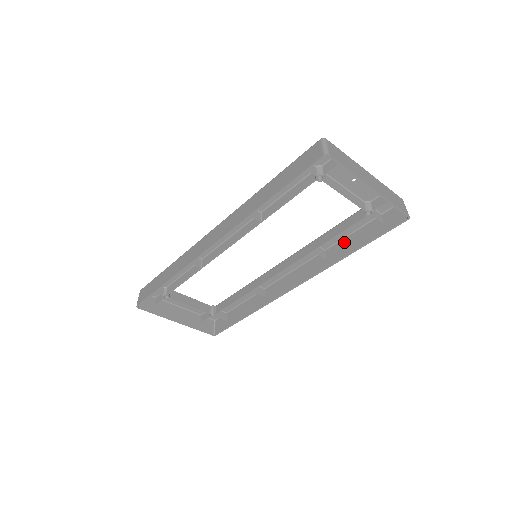
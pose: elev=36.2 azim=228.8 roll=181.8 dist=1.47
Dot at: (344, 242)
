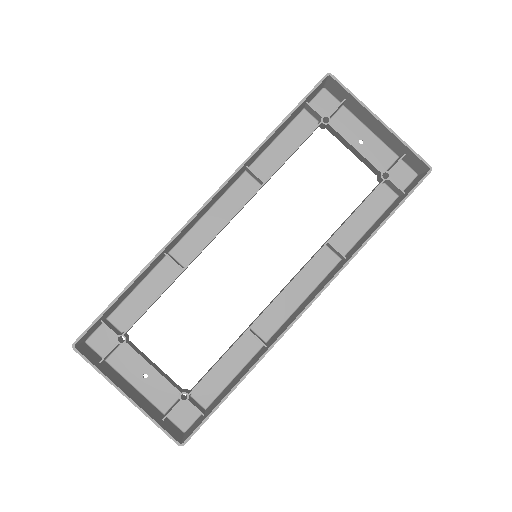
Dot at: (365, 235)
